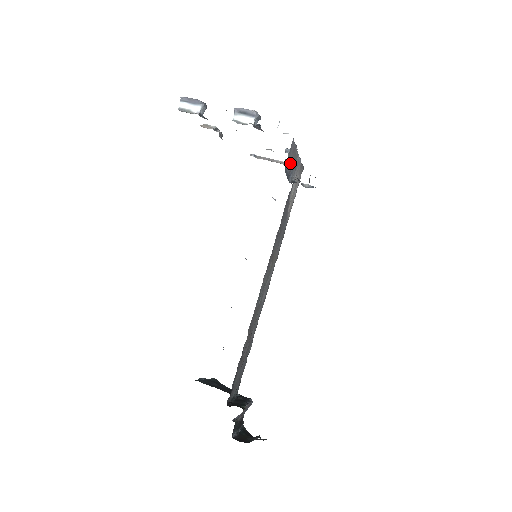
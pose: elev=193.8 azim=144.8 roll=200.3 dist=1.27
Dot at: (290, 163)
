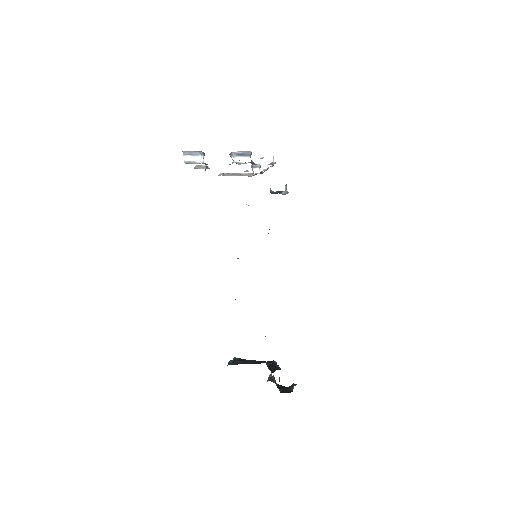
Dot at: occluded
